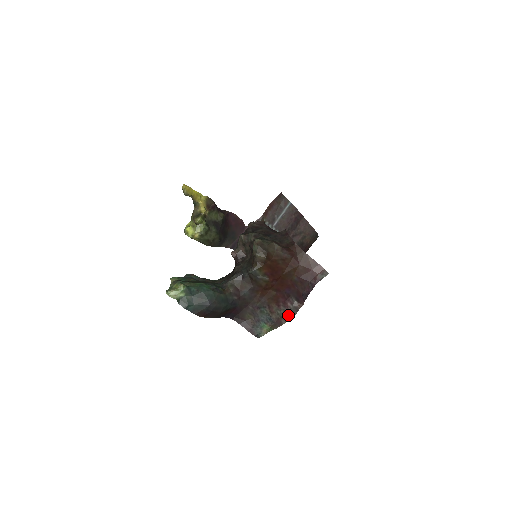
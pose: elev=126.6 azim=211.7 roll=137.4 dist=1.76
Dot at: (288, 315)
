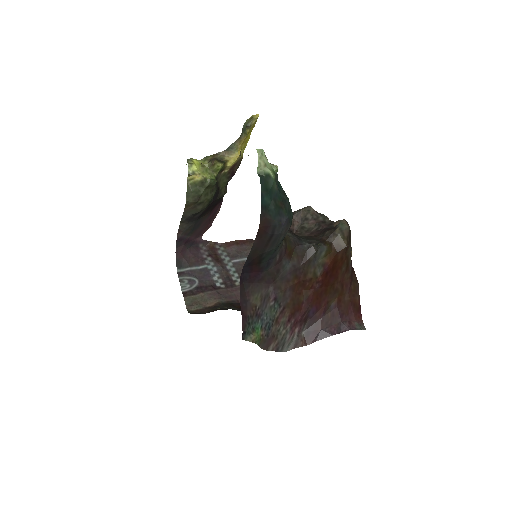
Dot at: (282, 343)
